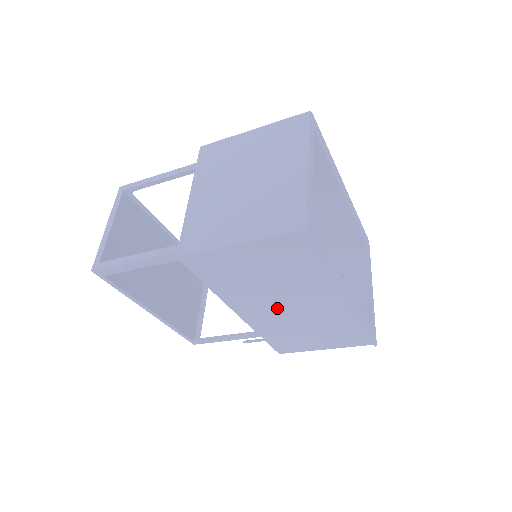
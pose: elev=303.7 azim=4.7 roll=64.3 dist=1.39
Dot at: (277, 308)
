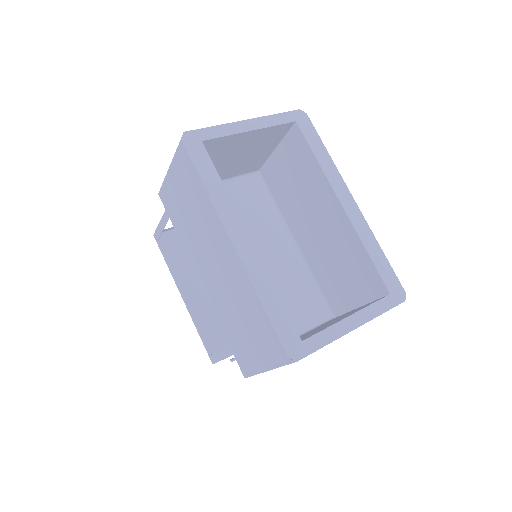
Dot at: (212, 268)
